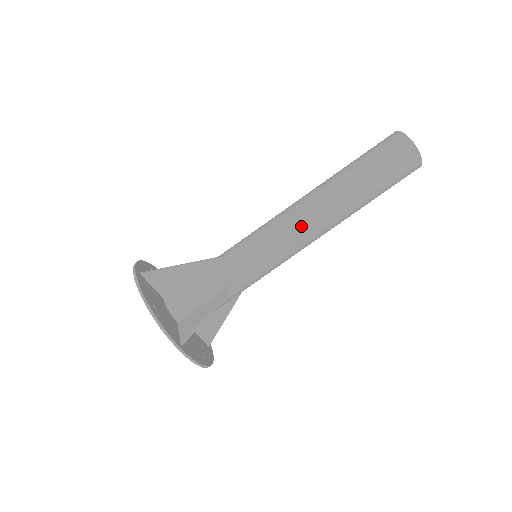
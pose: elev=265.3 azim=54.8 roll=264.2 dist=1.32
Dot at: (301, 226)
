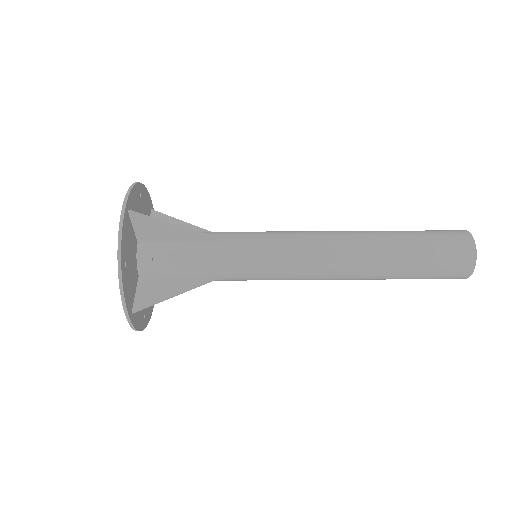
Dot at: (317, 233)
